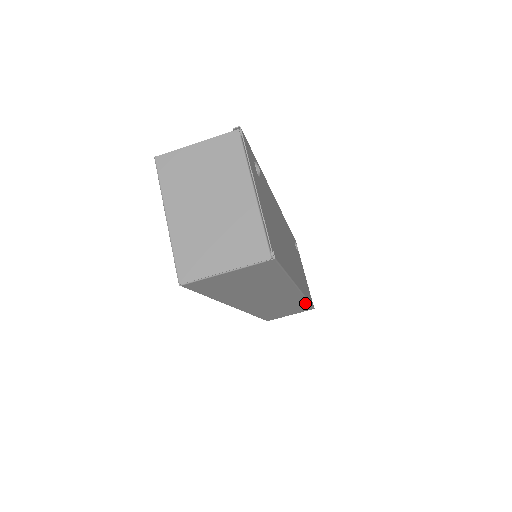
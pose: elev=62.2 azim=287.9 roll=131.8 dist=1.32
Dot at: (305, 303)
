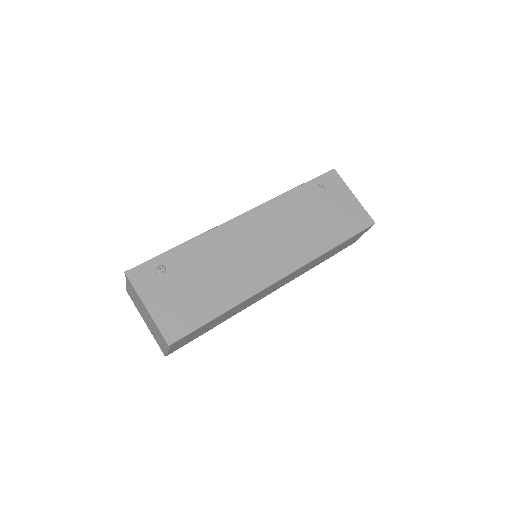
Dot at: (333, 249)
